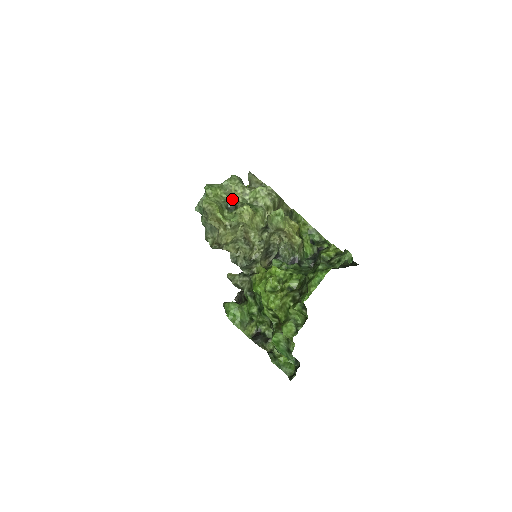
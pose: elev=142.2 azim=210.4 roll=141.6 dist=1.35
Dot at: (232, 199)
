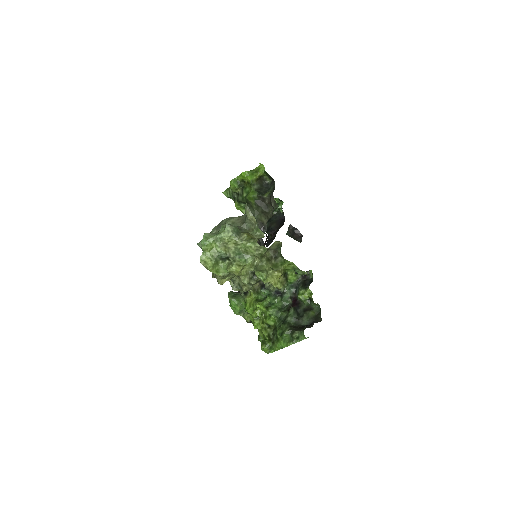
Dot at: (225, 253)
